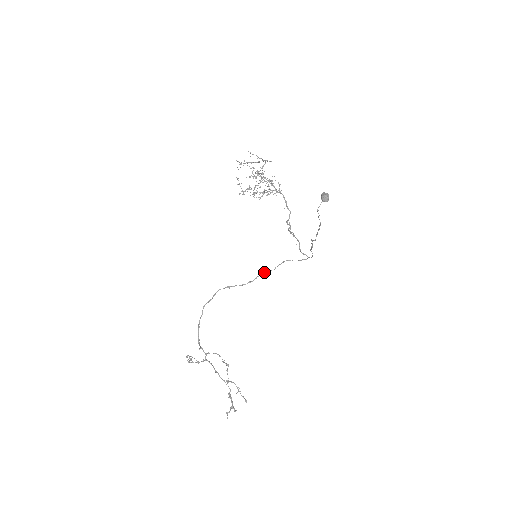
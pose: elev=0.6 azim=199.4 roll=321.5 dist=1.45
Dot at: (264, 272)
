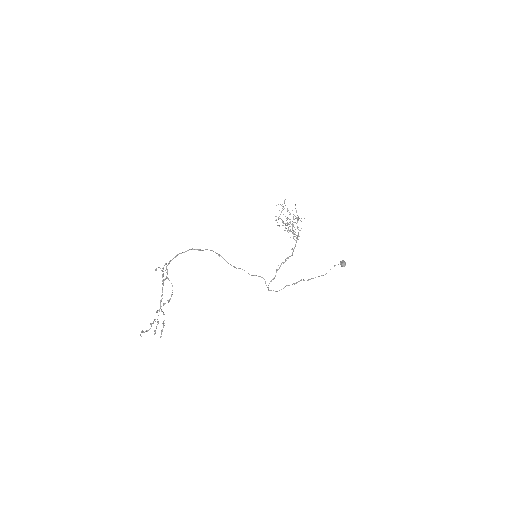
Dot at: occluded
